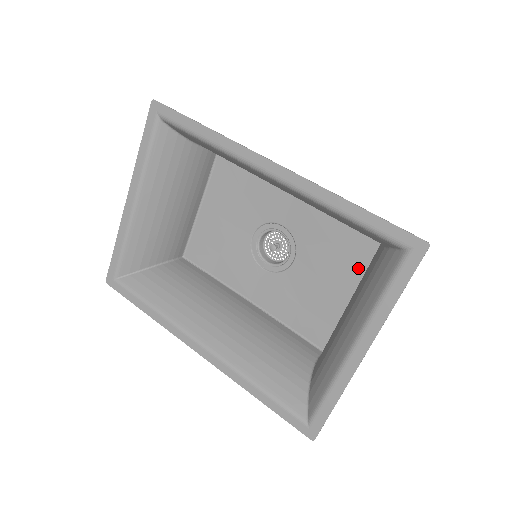
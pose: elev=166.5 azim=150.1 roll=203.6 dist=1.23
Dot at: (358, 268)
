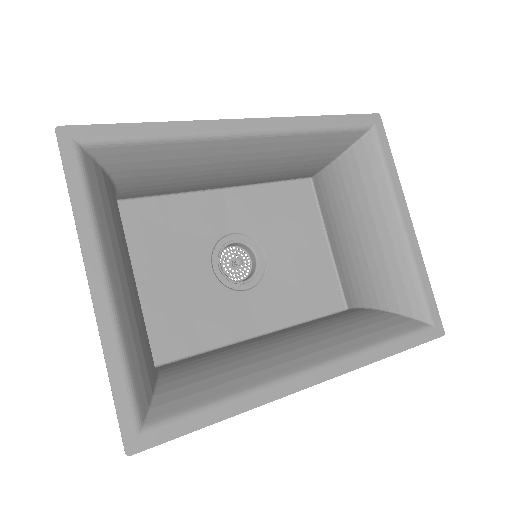
Dot at: (312, 217)
